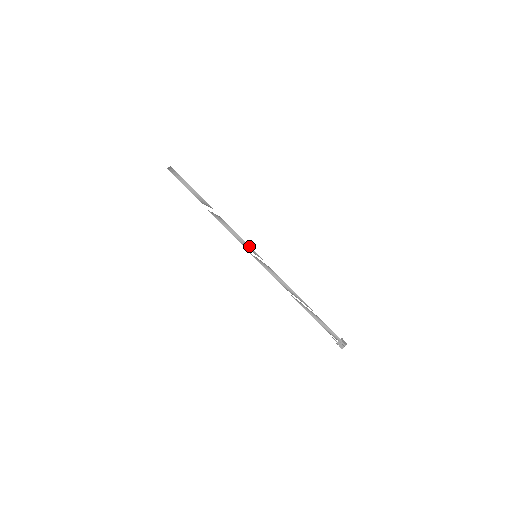
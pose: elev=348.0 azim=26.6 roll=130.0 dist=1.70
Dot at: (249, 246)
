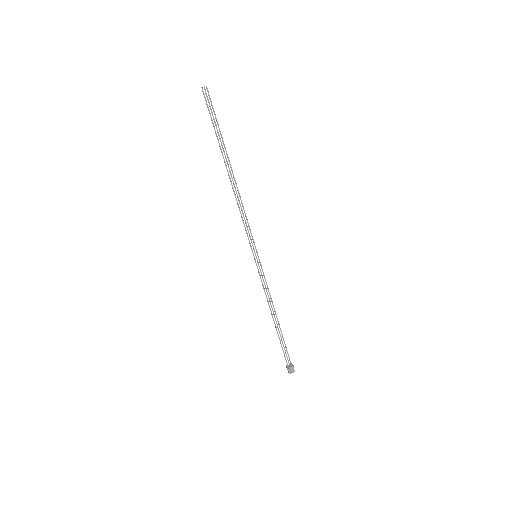
Dot at: (254, 242)
